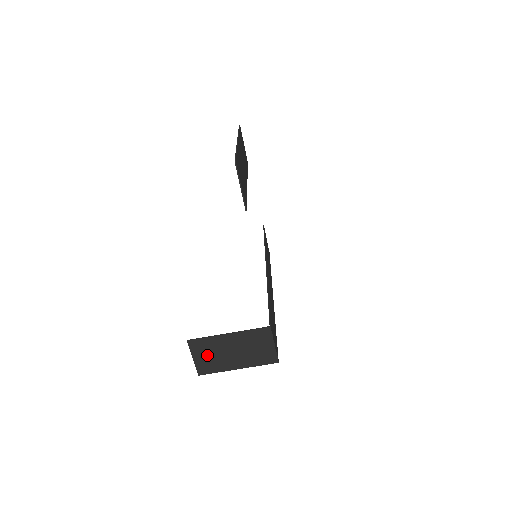
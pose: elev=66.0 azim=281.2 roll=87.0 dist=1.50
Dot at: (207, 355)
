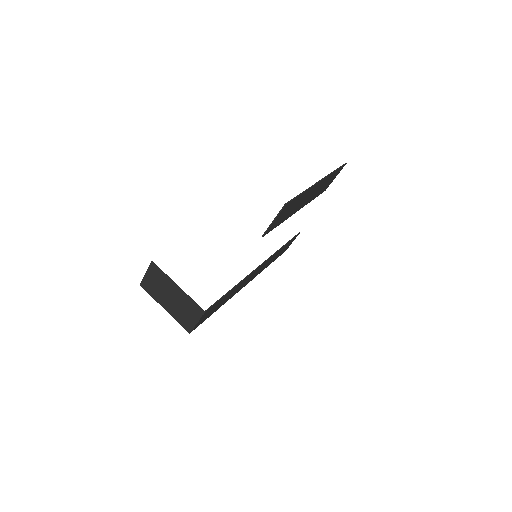
Dot at: (155, 282)
